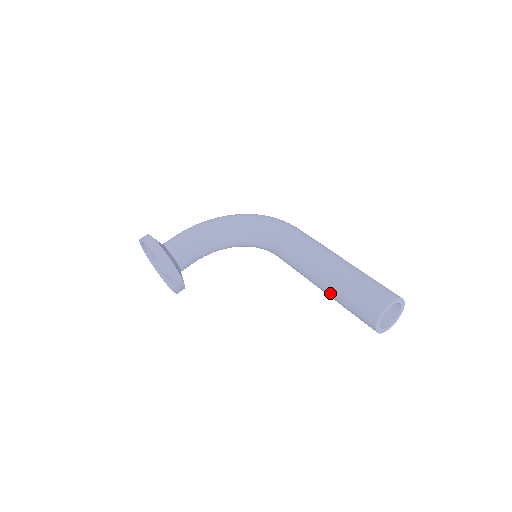
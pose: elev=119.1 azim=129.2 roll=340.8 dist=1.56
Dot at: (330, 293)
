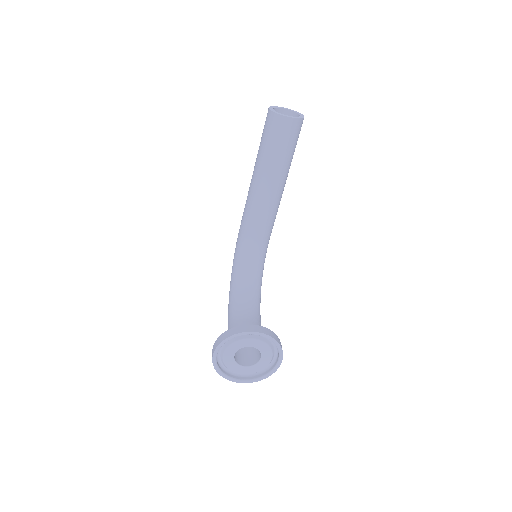
Dot at: (274, 170)
